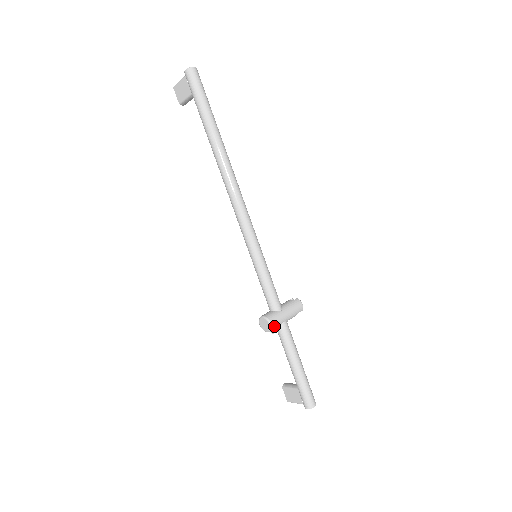
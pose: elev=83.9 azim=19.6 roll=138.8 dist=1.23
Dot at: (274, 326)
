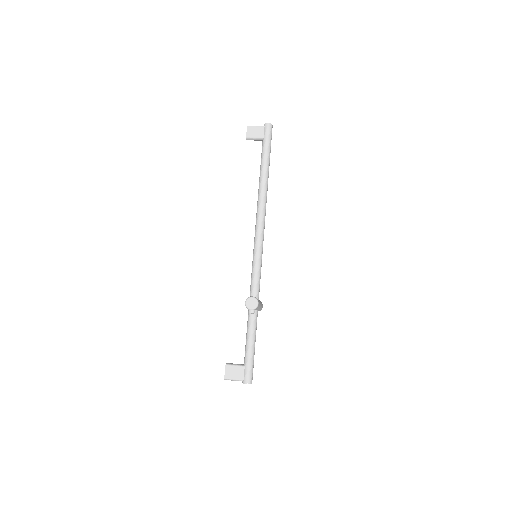
Dot at: (258, 307)
